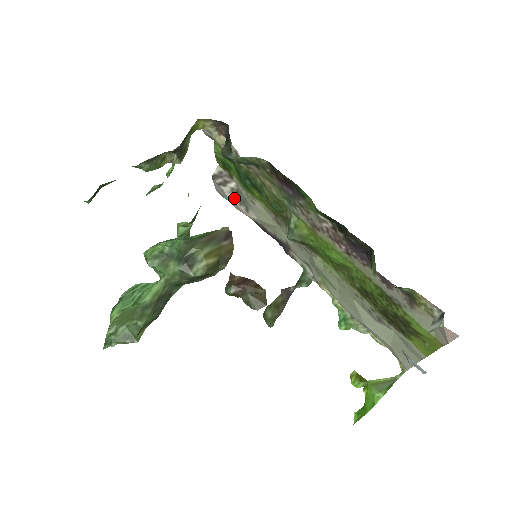
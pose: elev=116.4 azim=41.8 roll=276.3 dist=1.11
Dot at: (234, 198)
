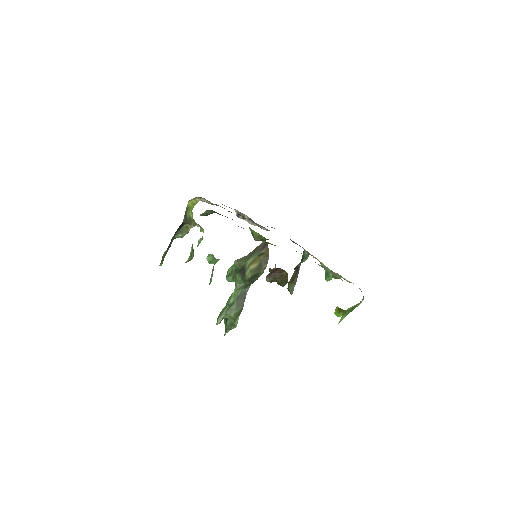
Dot at: (252, 223)
